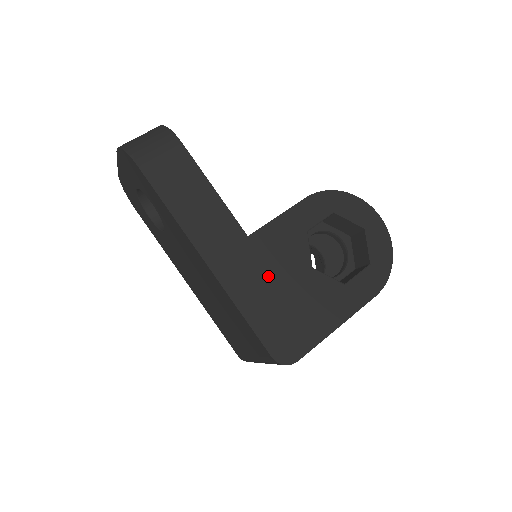
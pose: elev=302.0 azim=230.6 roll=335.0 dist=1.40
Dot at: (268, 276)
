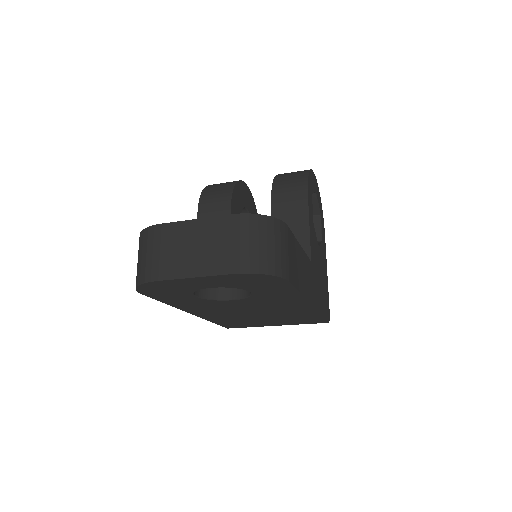
Dot at: (318, 277)
